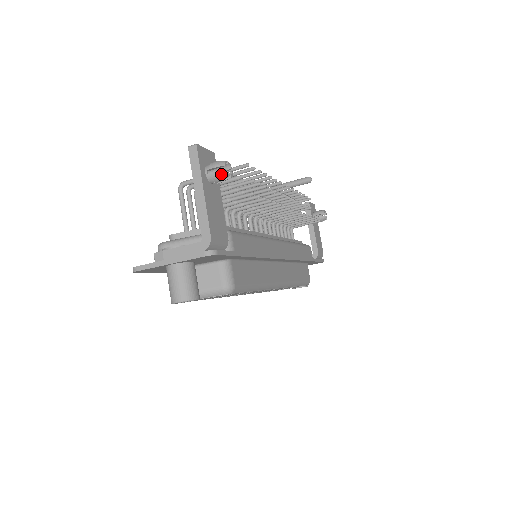
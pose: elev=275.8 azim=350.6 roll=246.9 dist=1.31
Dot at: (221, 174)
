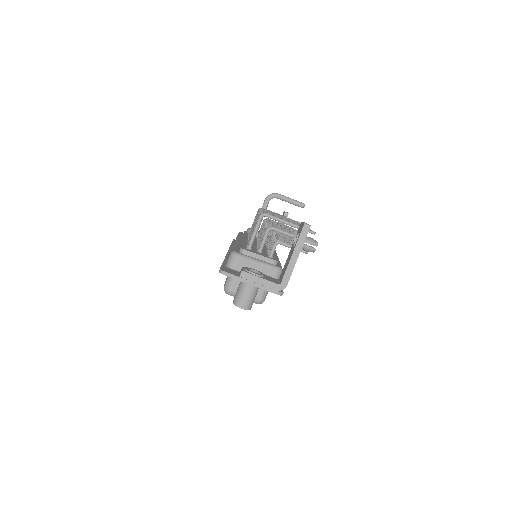
Dot at: (312, 250)
